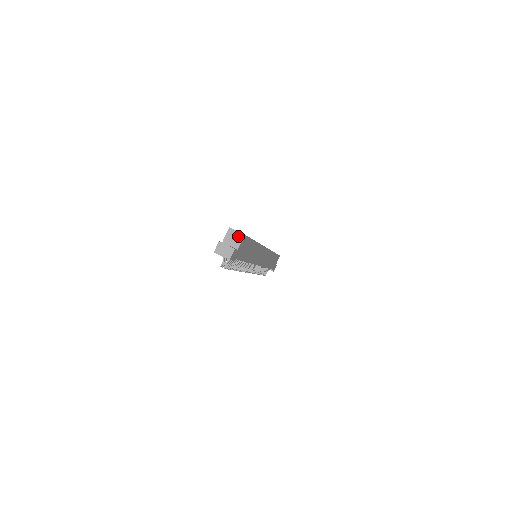
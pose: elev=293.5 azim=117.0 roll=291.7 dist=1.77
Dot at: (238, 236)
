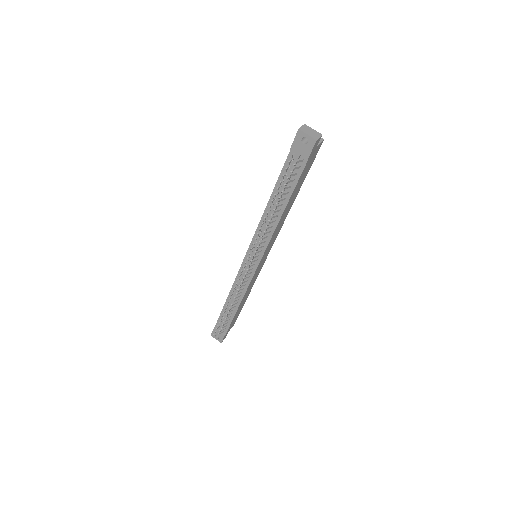
Dot at: occluded
